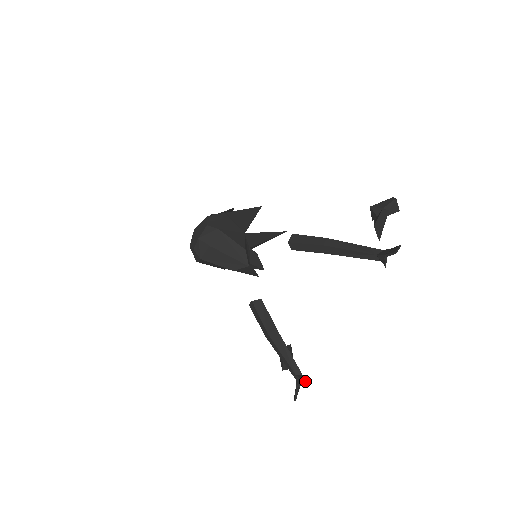
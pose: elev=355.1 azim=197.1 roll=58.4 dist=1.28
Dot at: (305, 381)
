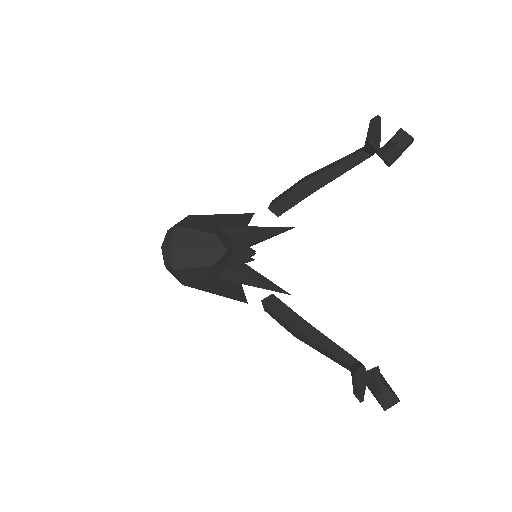
Dot at: (363, 365)
